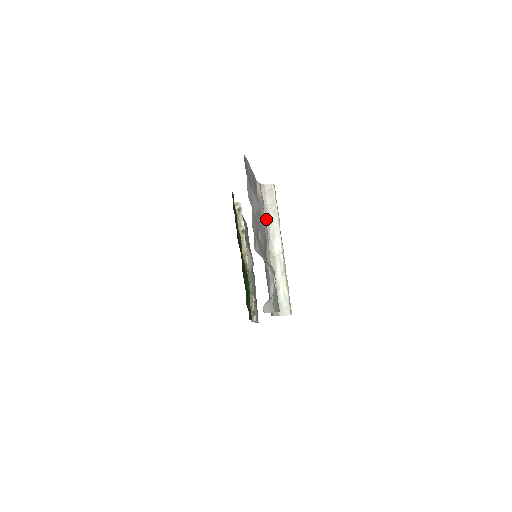
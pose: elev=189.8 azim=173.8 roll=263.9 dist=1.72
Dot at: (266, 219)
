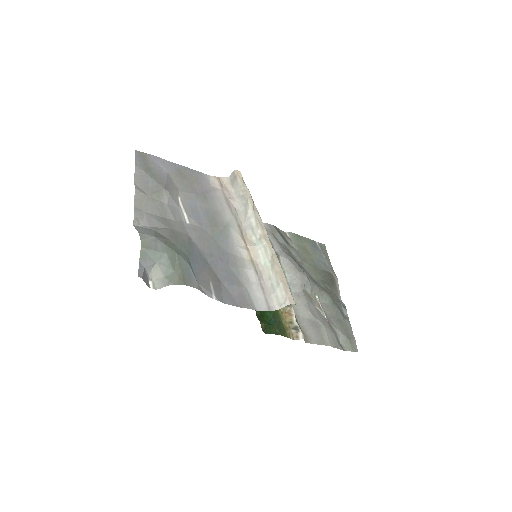
Dot at: (237, 208)
